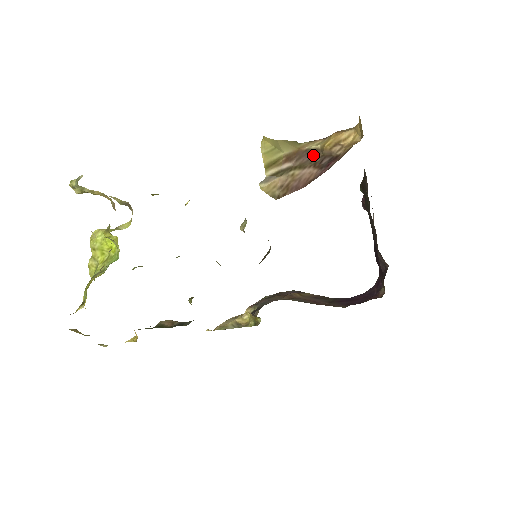
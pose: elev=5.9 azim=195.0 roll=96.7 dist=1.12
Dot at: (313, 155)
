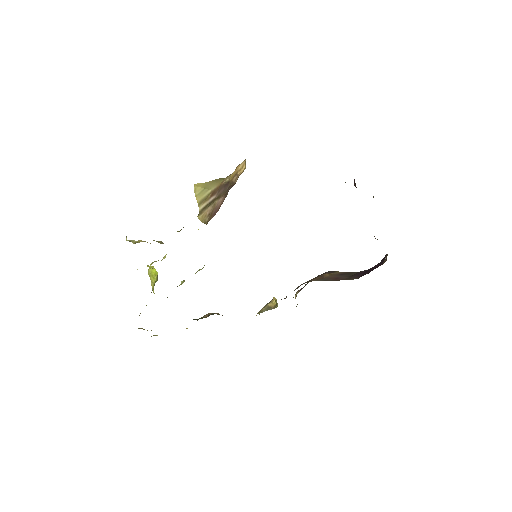
Dot at: (226, 186)
